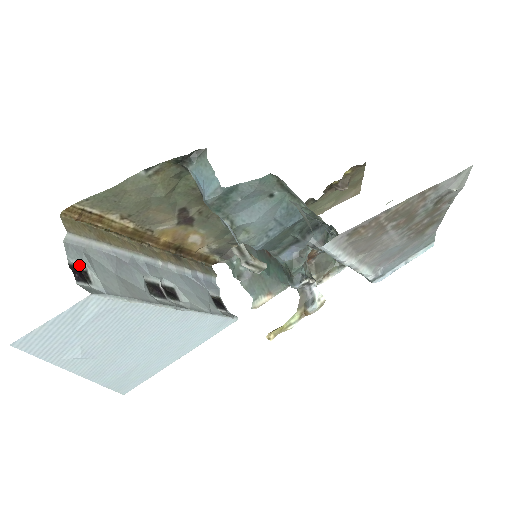
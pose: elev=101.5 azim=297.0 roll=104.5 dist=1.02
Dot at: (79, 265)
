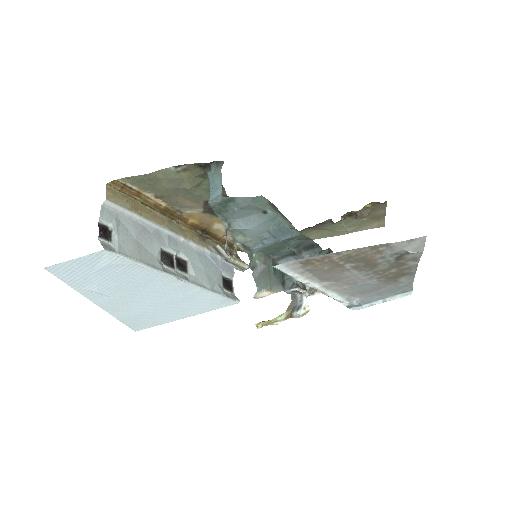
Dot at: (107, 225)
